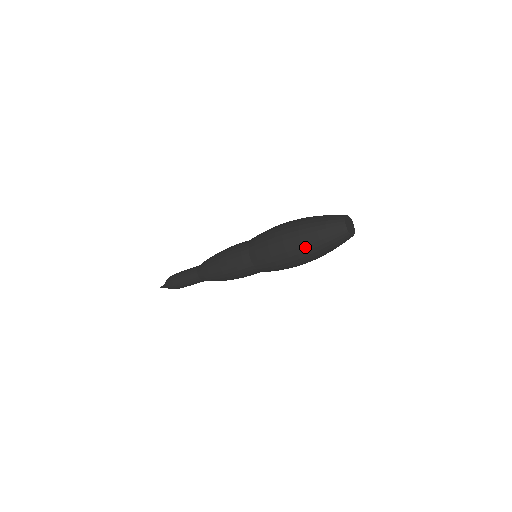
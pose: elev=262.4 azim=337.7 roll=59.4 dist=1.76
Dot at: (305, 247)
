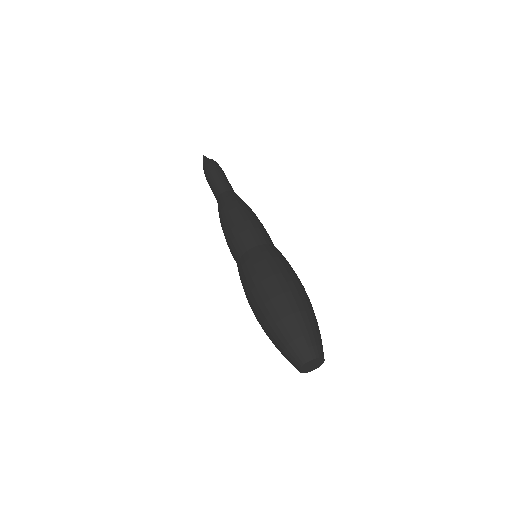
Dot at: (267, 321)
